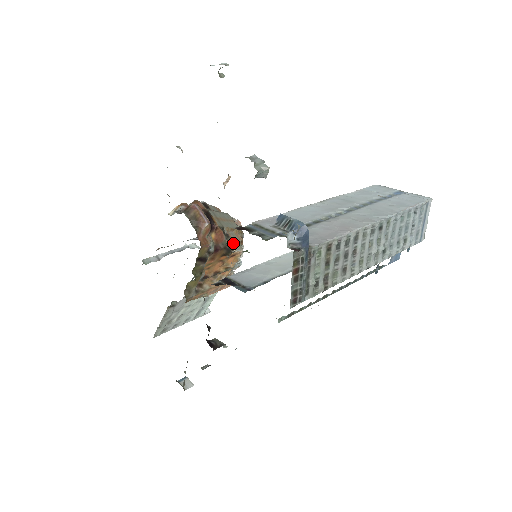
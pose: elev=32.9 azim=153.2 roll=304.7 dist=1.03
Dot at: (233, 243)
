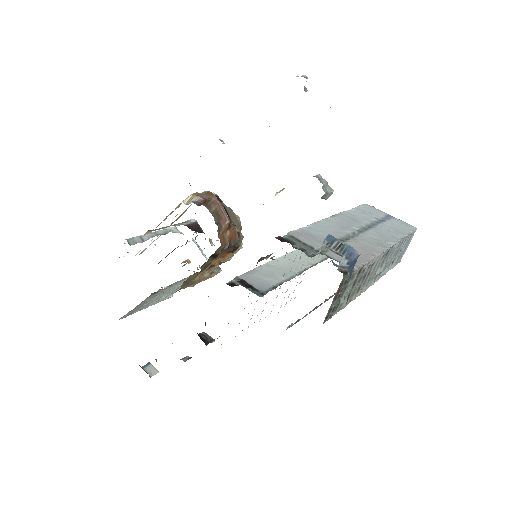
Dot at: (240, 241)
